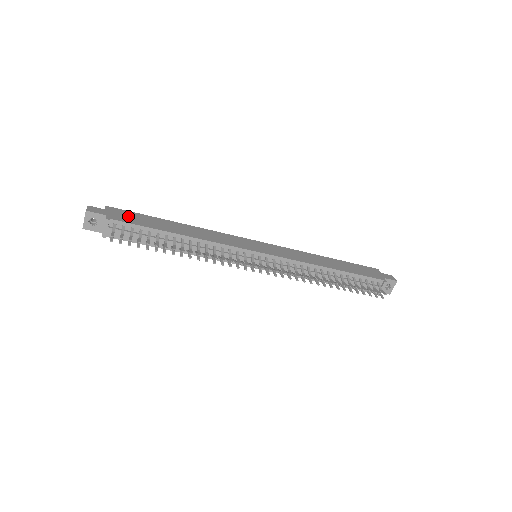
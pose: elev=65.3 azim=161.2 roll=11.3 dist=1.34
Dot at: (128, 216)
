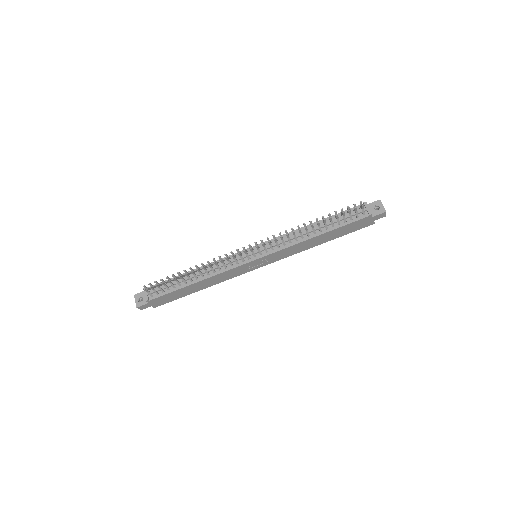
Dot at: occluded
